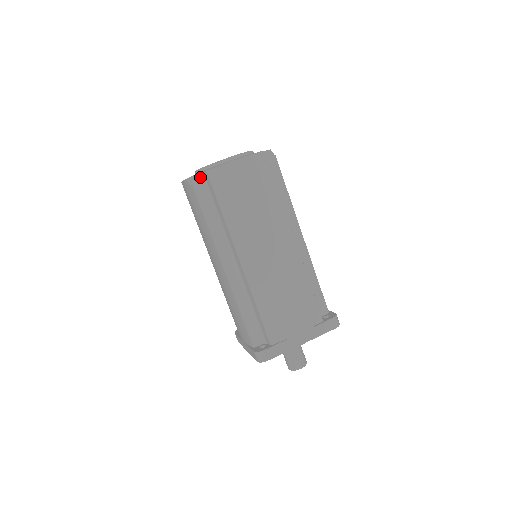
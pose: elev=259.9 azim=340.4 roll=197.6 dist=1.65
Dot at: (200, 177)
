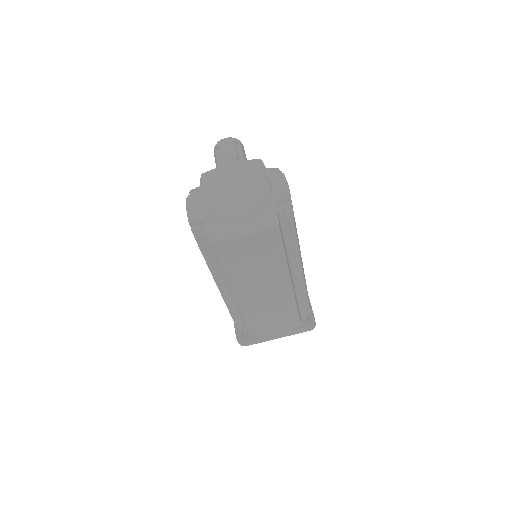
Dot at: (204, 235)
